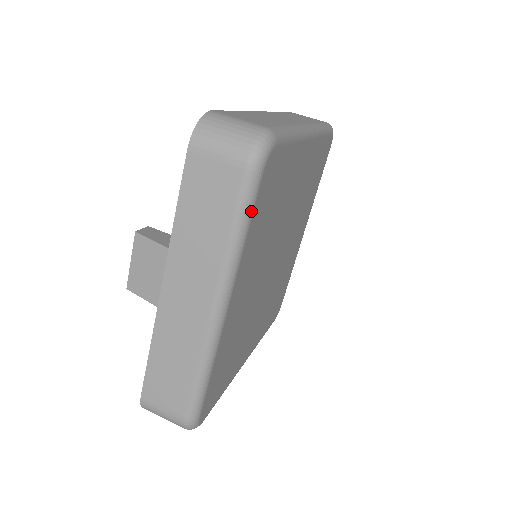
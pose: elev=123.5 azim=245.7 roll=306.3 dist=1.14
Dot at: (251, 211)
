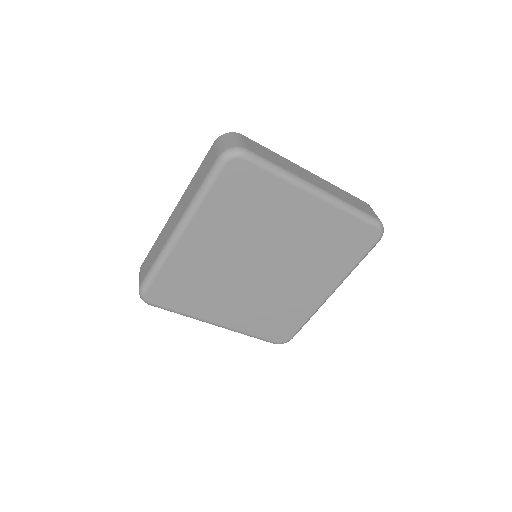
Dot at: (212, 183)
